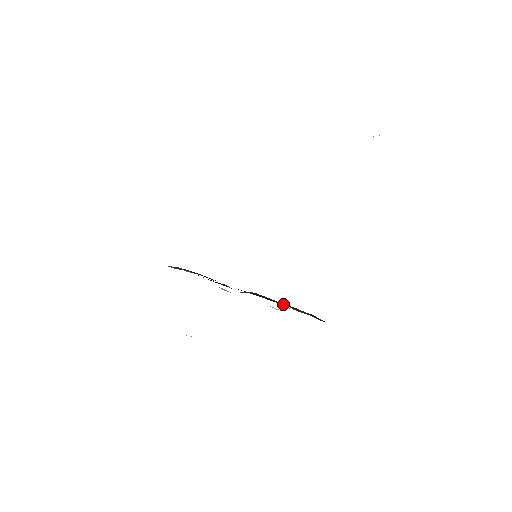
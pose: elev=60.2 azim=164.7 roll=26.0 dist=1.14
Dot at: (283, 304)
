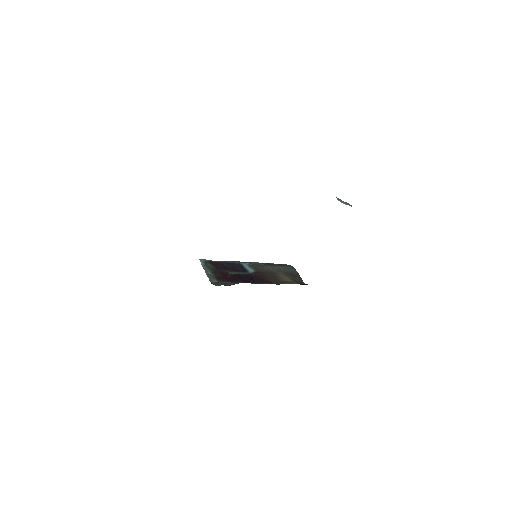
Dot at: (272, 280)
